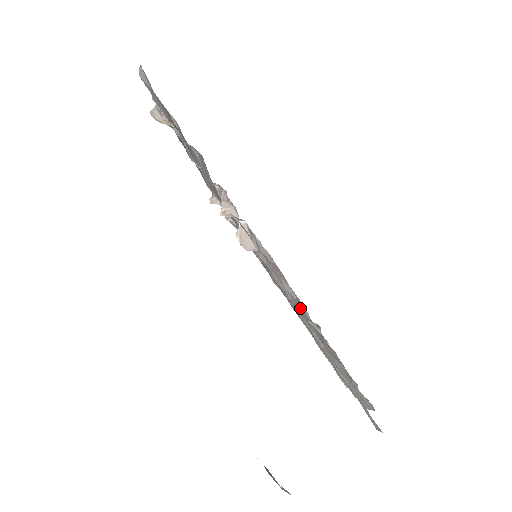
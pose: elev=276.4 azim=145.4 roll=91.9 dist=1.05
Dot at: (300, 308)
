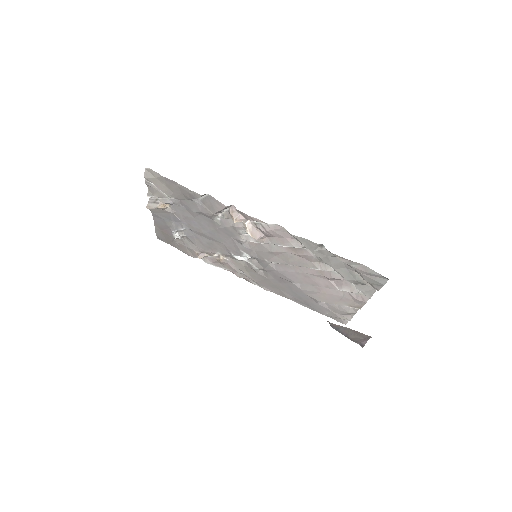
Dot at: (307, 243)
